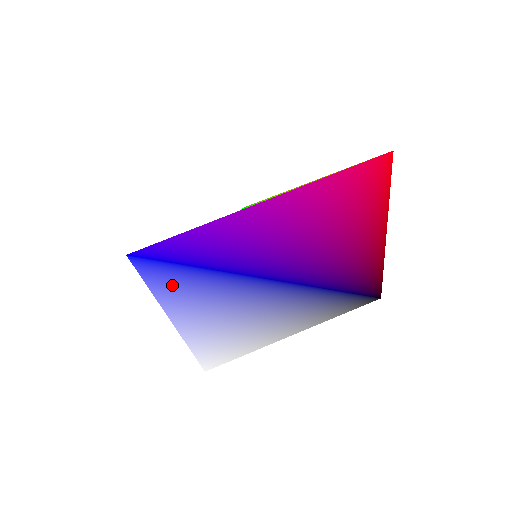
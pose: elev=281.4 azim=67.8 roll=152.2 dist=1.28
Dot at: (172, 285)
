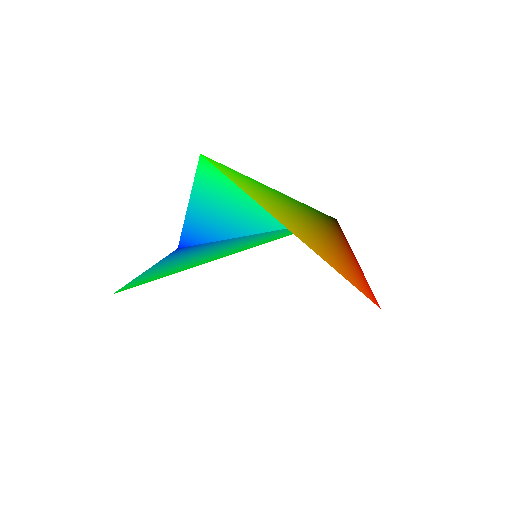
Dot at: occluded
